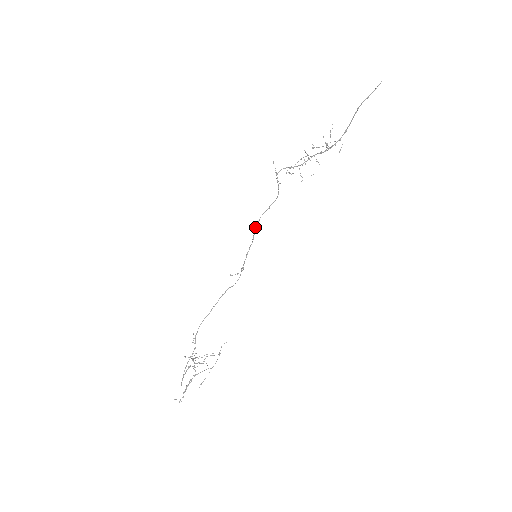
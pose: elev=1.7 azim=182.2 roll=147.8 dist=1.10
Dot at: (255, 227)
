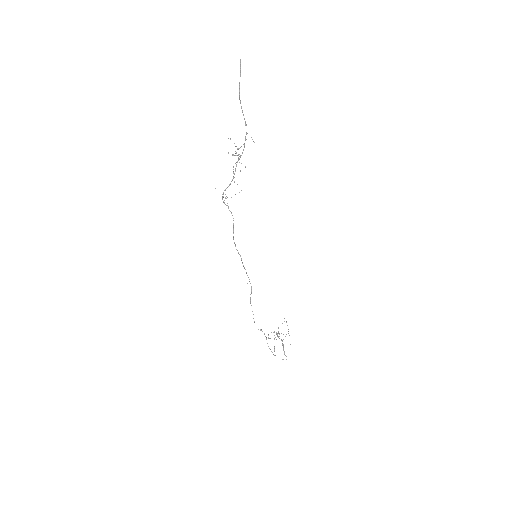
Dot at: occluded
